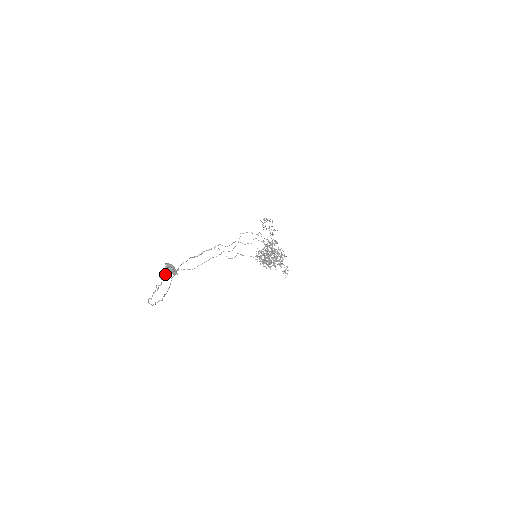
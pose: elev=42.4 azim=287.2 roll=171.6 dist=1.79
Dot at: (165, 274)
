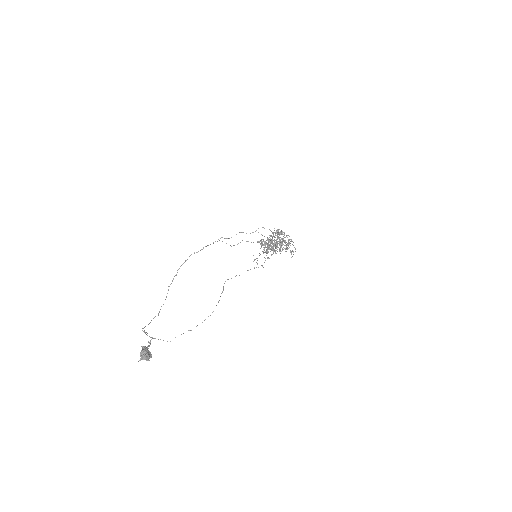
Dot at: occluded
